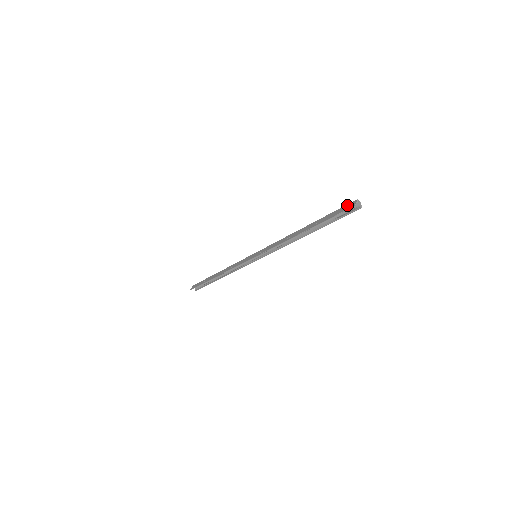
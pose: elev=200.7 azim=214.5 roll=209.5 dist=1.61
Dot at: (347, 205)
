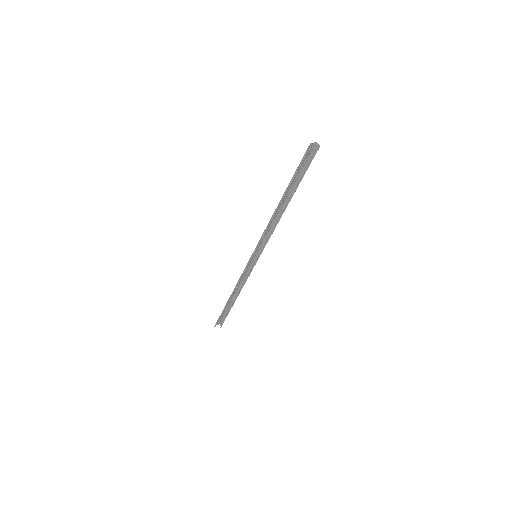
Dot at: (309, 152)
